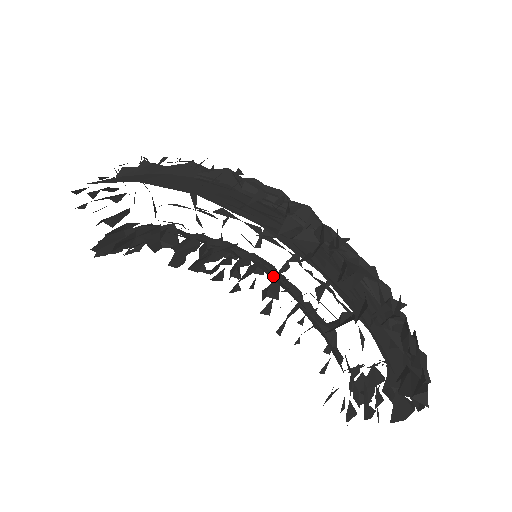
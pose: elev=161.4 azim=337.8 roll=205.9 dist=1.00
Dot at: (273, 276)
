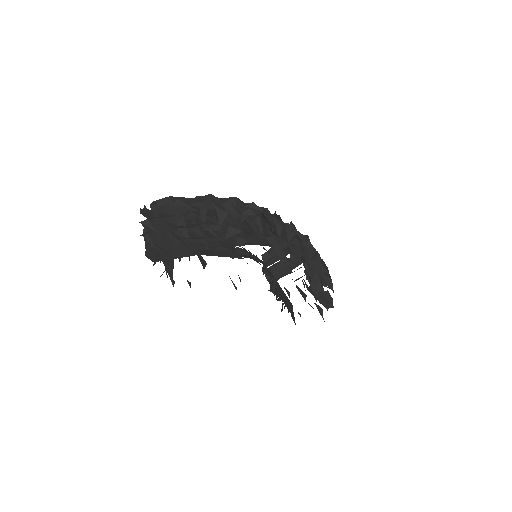
Dot at: occluded
